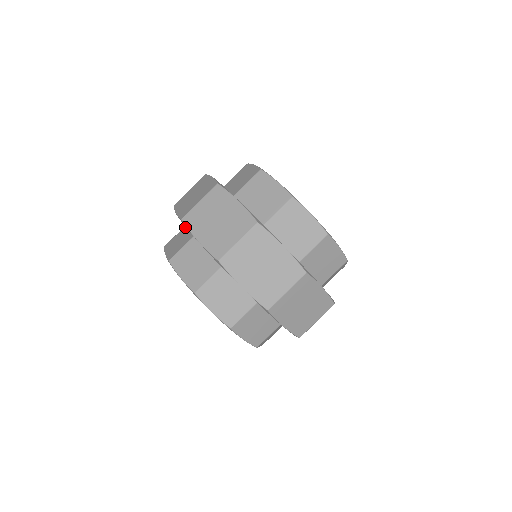
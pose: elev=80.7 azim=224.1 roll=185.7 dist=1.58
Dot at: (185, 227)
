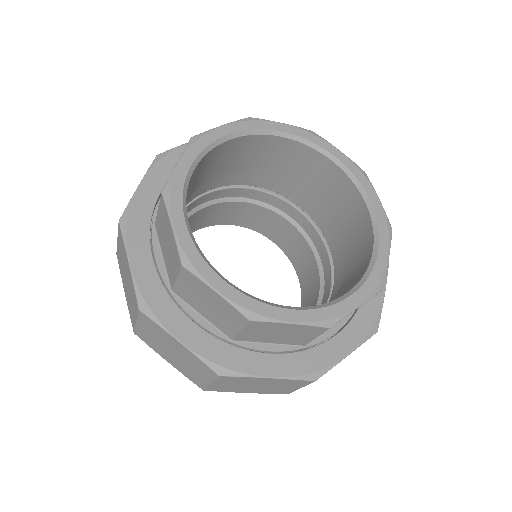
Dot at: occluded
